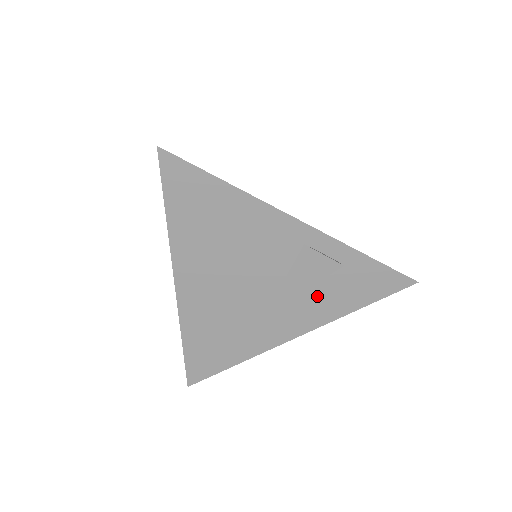
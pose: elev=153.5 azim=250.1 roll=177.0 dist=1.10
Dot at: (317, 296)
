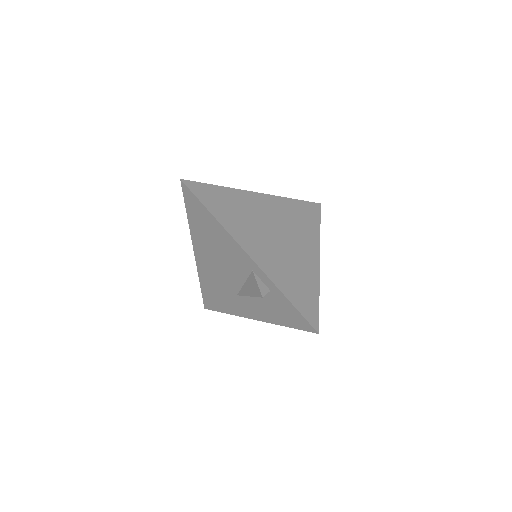
Dot at: (262, 304)
